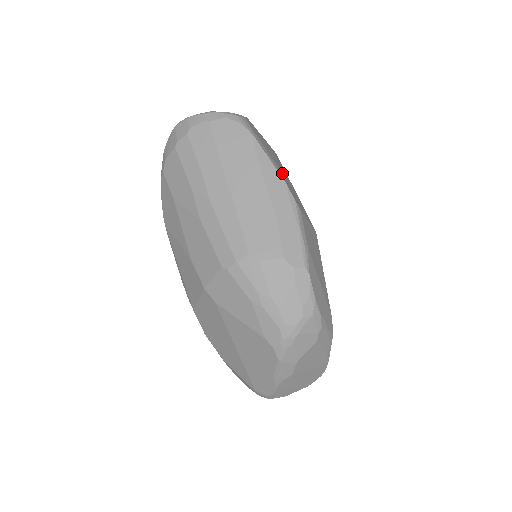
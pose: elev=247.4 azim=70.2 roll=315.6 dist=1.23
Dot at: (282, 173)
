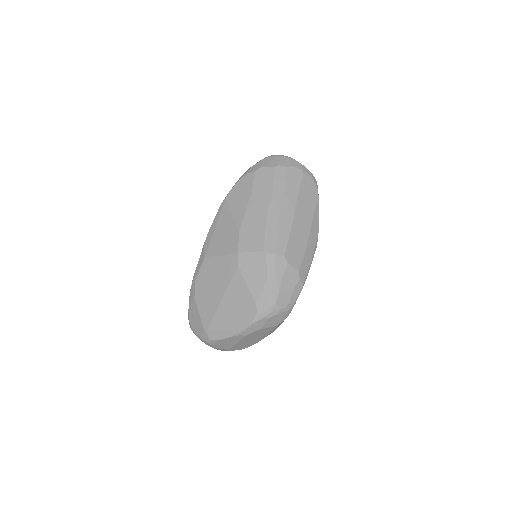
Dot at: occluded
